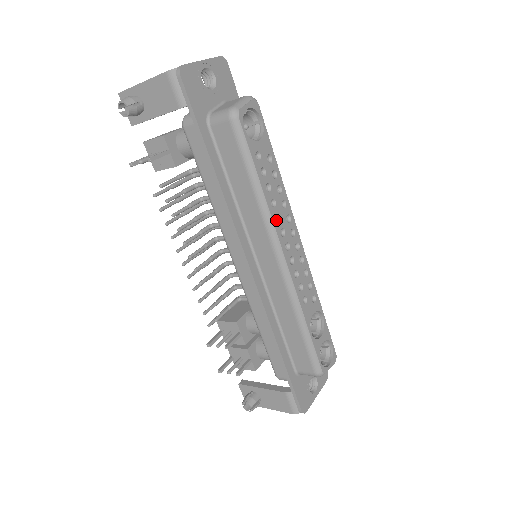
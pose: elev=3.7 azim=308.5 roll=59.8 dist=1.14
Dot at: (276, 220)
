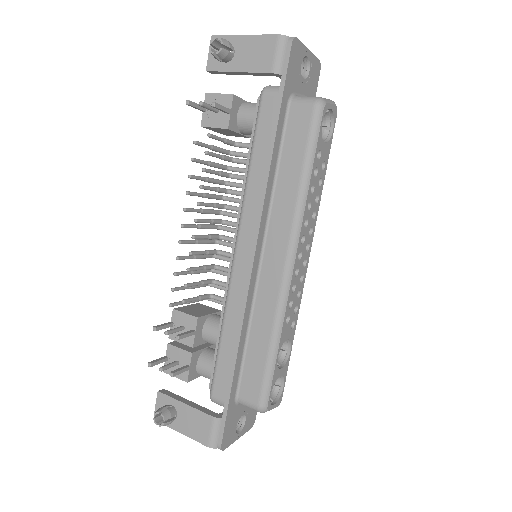
Dot at: occluded
